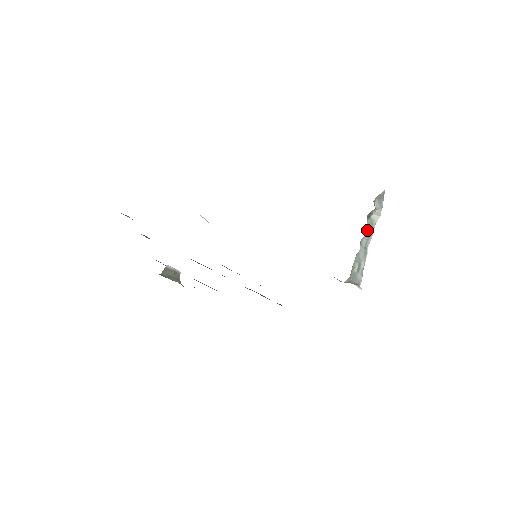
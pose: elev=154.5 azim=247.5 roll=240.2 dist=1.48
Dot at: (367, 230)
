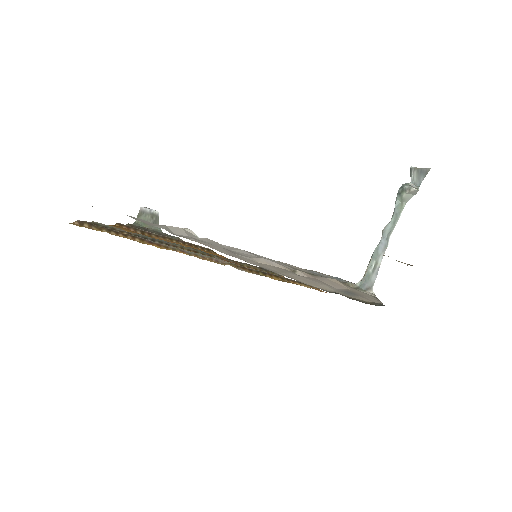
Dot at: (394, 214)
